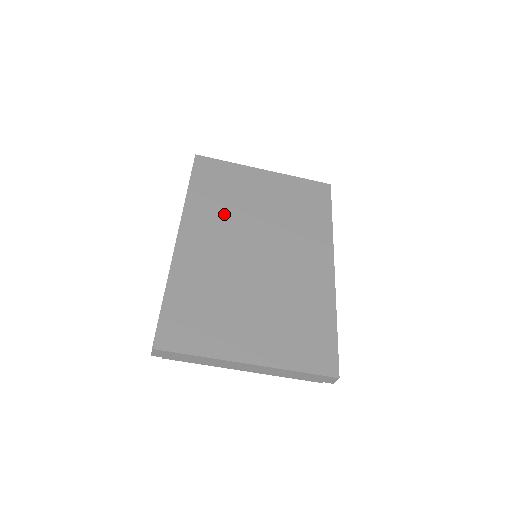
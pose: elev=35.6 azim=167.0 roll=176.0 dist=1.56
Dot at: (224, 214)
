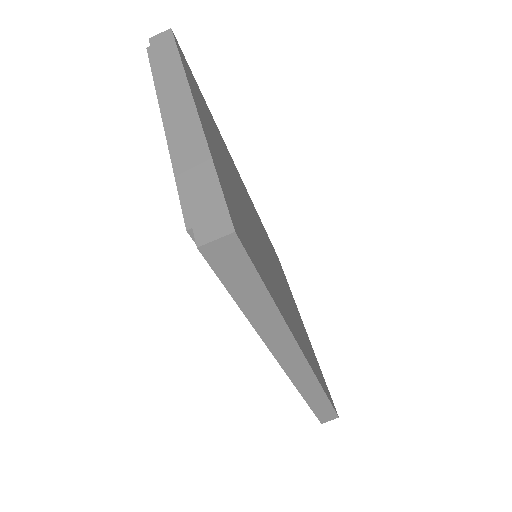
Dot at: (268, 243)
